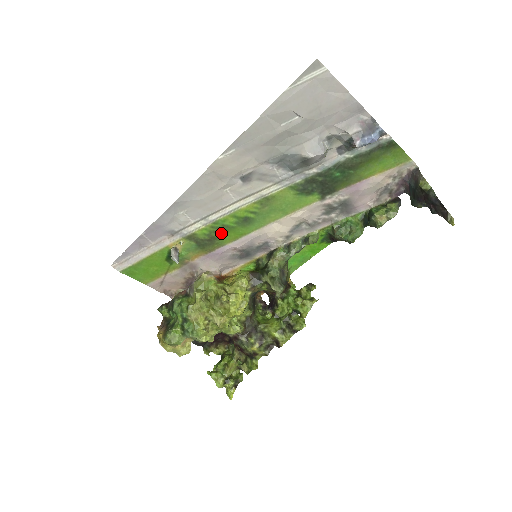
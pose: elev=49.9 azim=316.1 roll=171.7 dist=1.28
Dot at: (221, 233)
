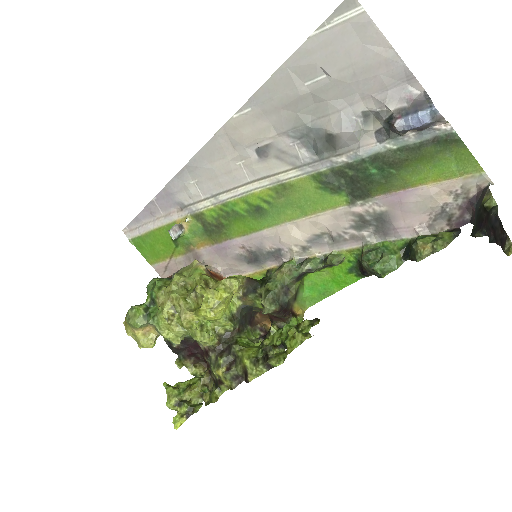
Dot at: (230, 220)
